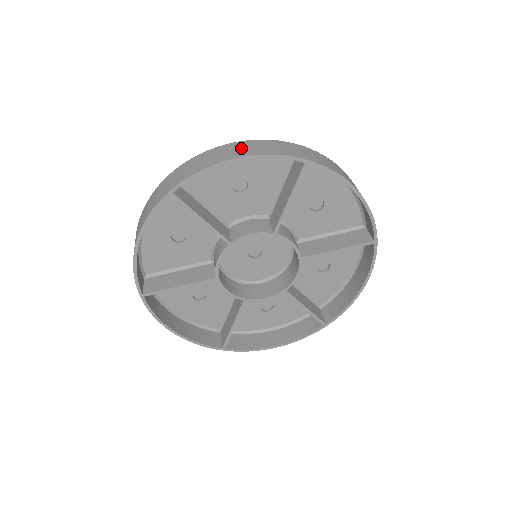
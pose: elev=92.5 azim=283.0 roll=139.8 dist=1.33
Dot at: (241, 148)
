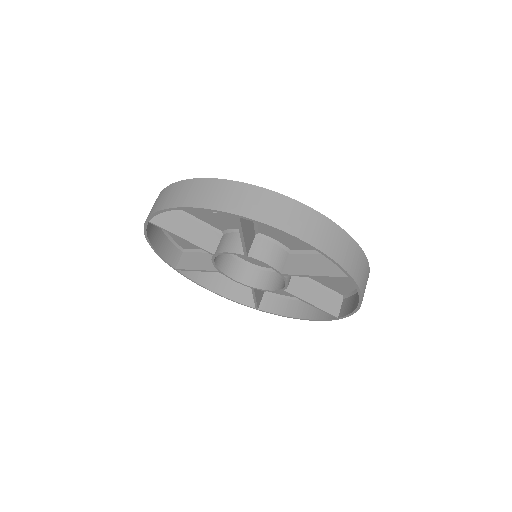
Dot at: (320, 230)
